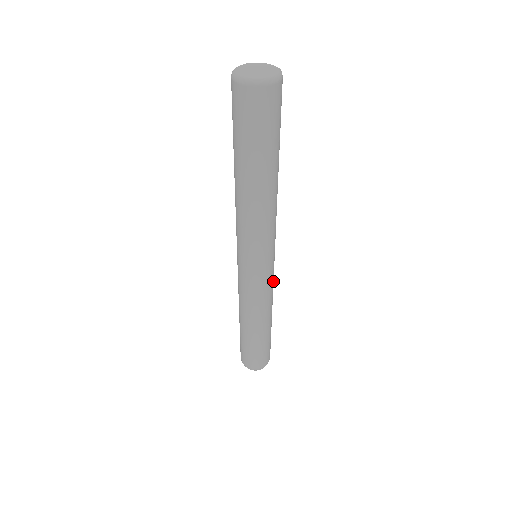
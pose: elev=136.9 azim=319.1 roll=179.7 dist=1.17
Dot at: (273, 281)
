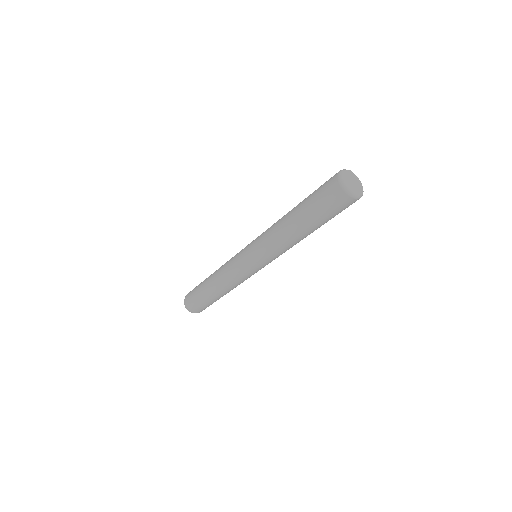
Dot at: occluded
